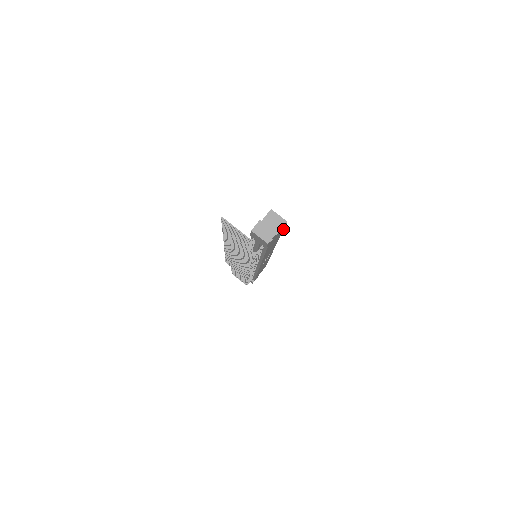
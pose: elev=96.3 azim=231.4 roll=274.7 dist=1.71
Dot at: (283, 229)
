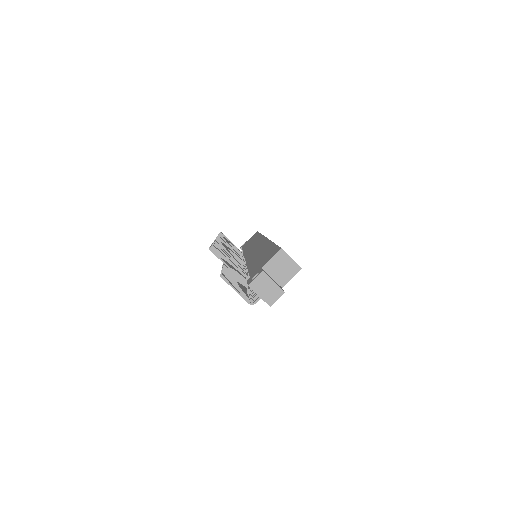
Dot at: occluded
